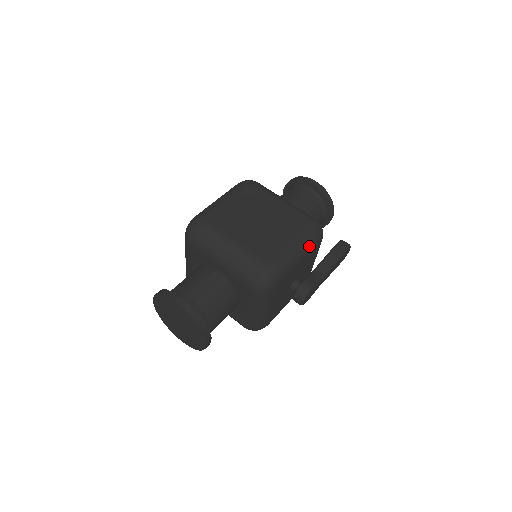
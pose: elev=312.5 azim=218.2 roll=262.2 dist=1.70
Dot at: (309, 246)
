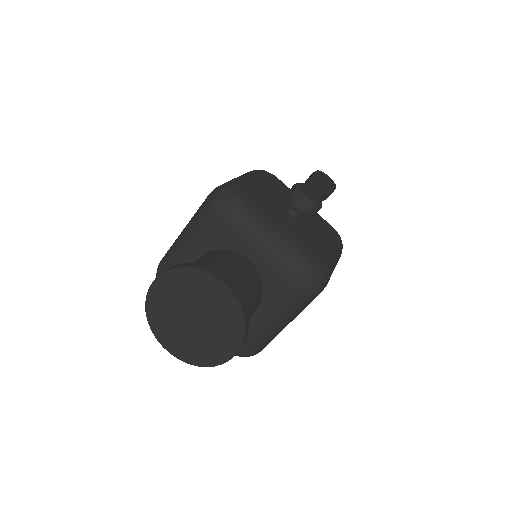
Dot at: (255, 174)
